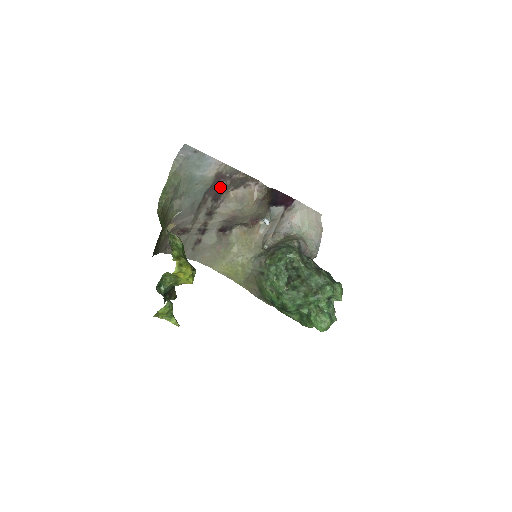
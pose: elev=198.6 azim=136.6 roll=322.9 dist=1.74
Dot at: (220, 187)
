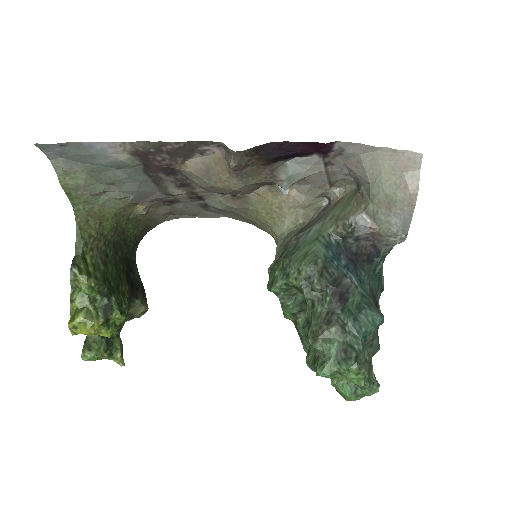
Dot at: (159, 162)
